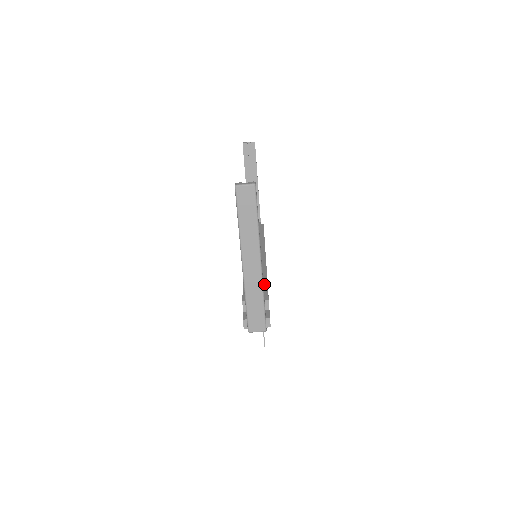
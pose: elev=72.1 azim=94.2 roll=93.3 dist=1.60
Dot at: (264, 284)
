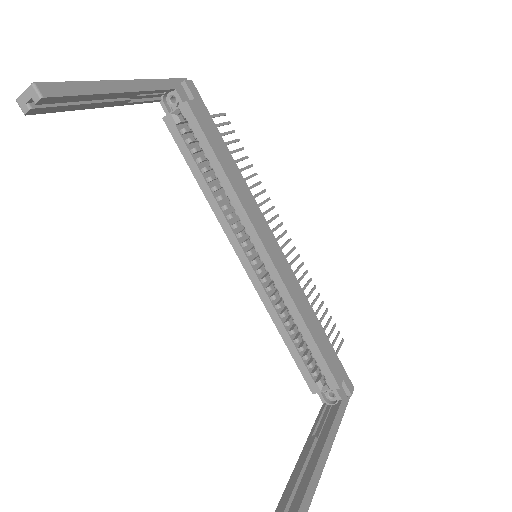
Dot at: (316, 353)
